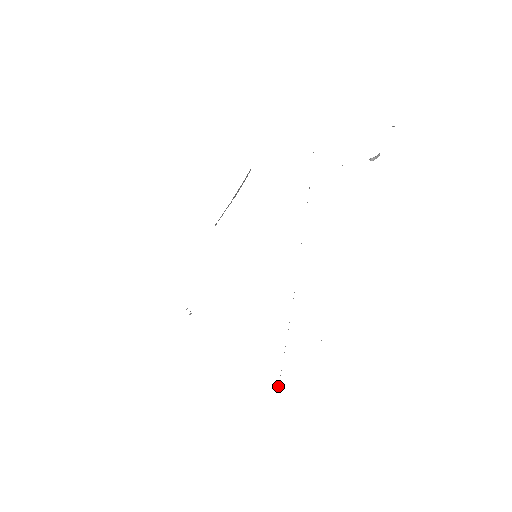
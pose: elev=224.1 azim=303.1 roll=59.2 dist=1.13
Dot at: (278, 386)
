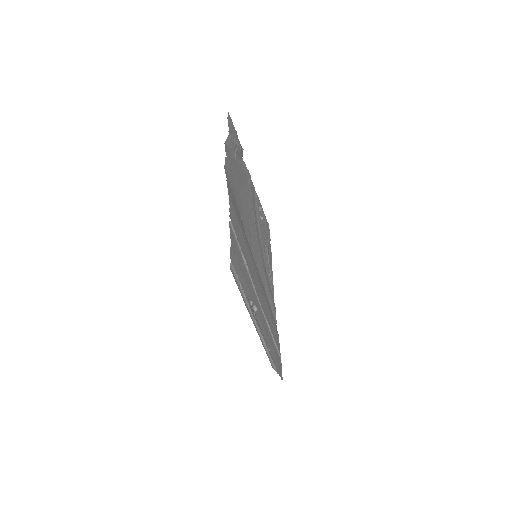
Dot at: (279, 353)
